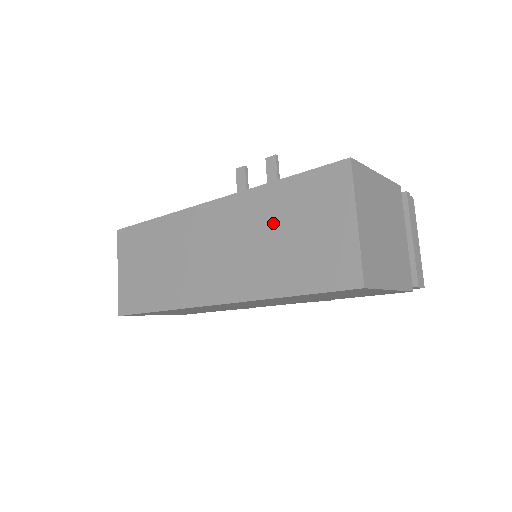
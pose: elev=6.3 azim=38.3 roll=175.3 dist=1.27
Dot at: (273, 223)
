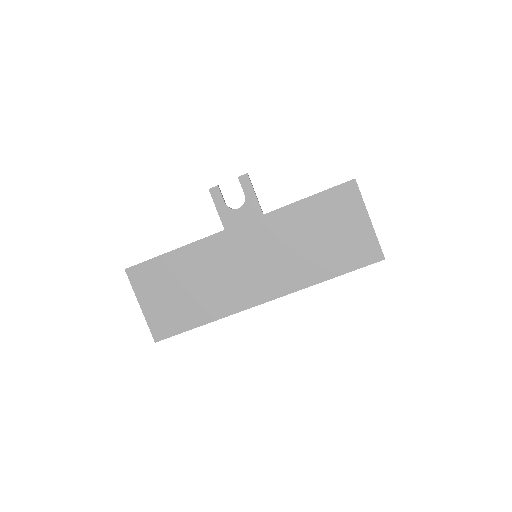
Dot at: (304, 232)
